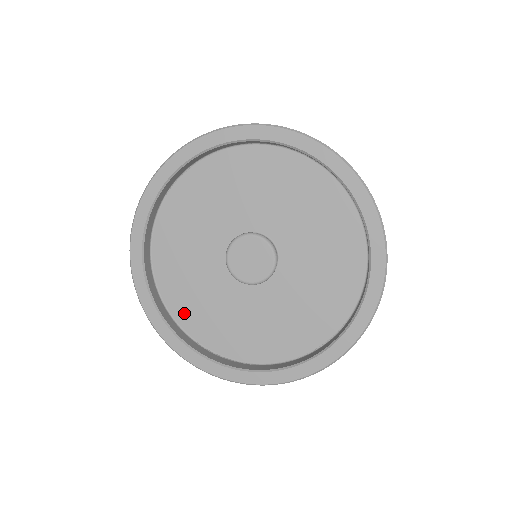
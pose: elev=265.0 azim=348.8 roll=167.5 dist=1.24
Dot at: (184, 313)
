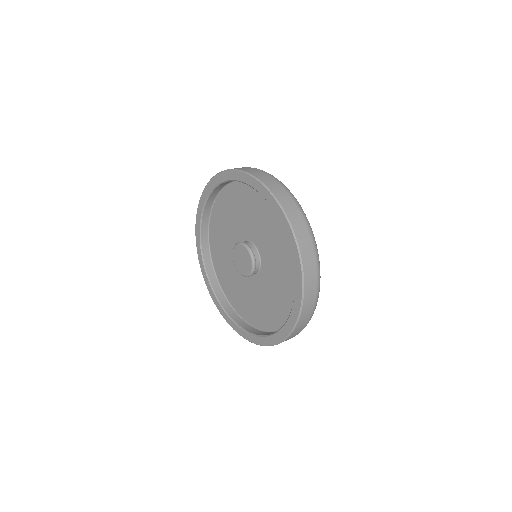
Dot at: (228, 292)
